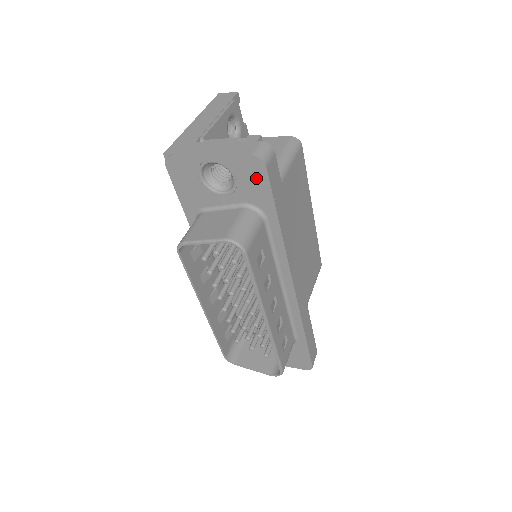
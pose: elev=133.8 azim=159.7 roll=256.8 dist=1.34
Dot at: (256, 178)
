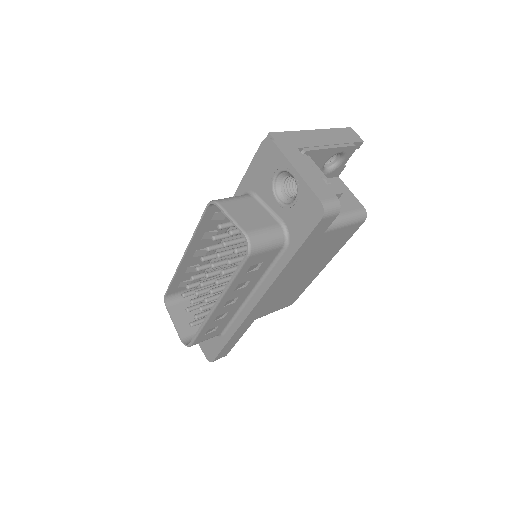
Dot at: (308, 217)
